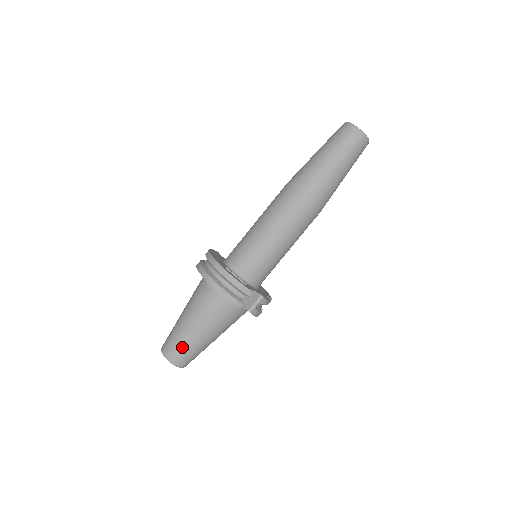
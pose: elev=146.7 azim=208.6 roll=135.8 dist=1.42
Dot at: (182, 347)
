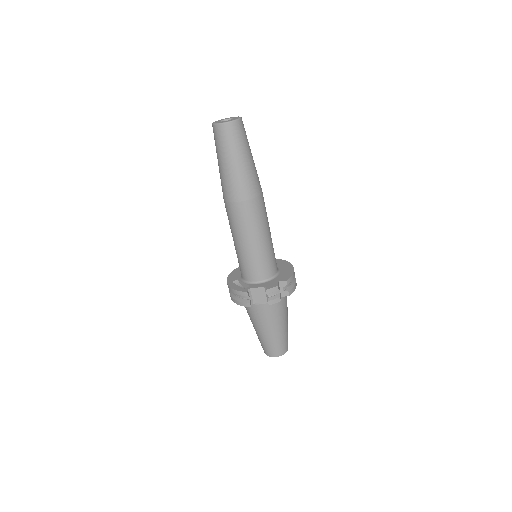
Dot at: (263, 344)
